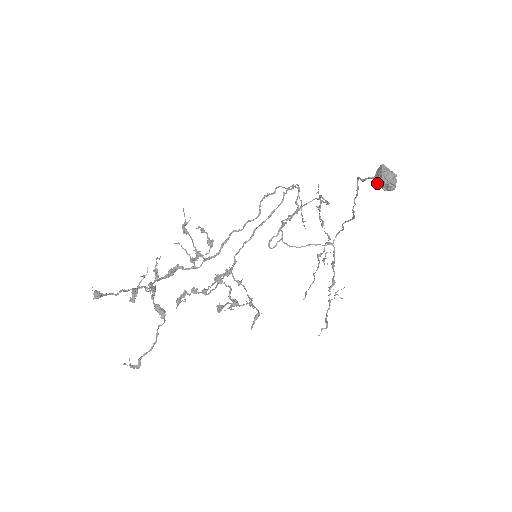
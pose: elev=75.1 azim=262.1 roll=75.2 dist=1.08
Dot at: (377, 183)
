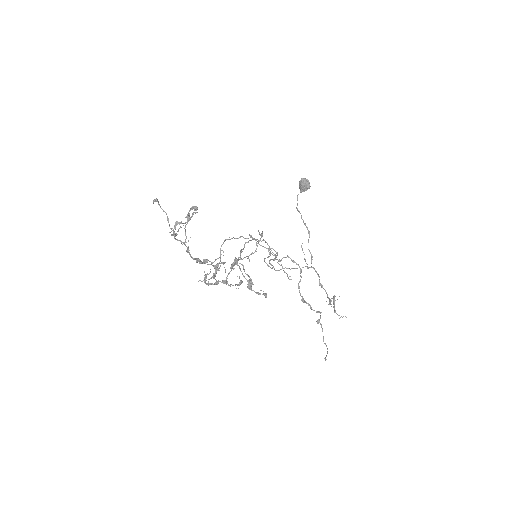
Dot at: (301, 187)
